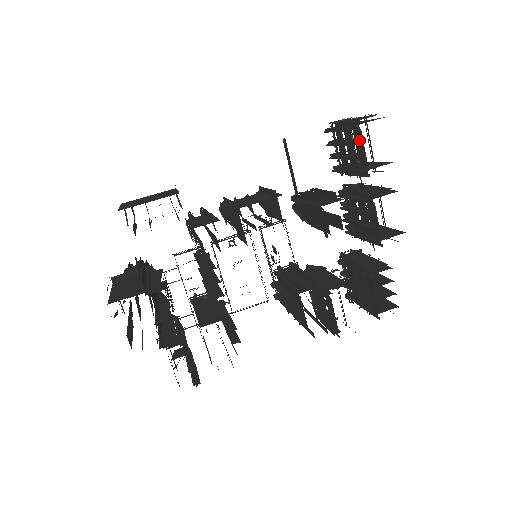
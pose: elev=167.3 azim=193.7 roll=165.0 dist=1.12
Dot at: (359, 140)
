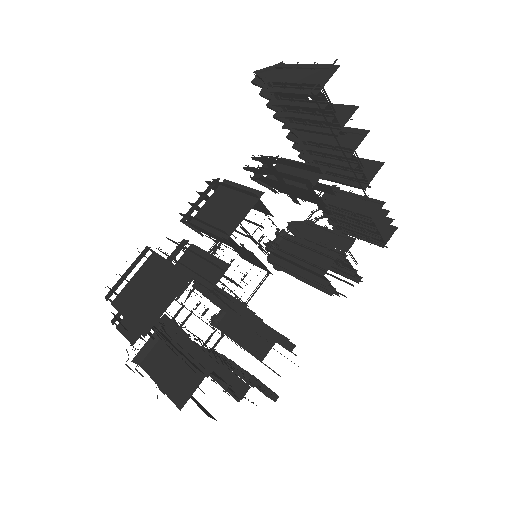
Dot at: (324, 104)
